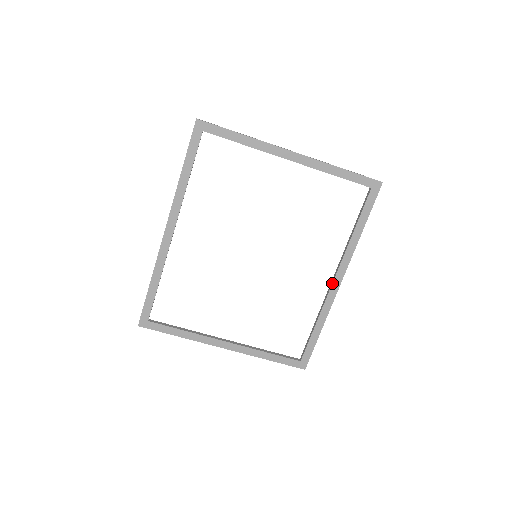
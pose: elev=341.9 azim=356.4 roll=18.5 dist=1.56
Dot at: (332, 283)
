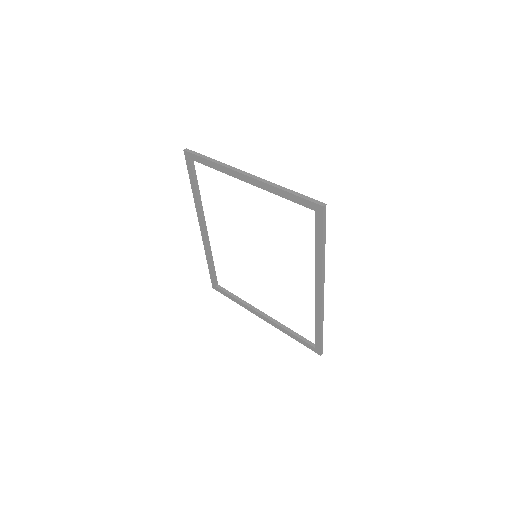
Dot at: (315, 291)
